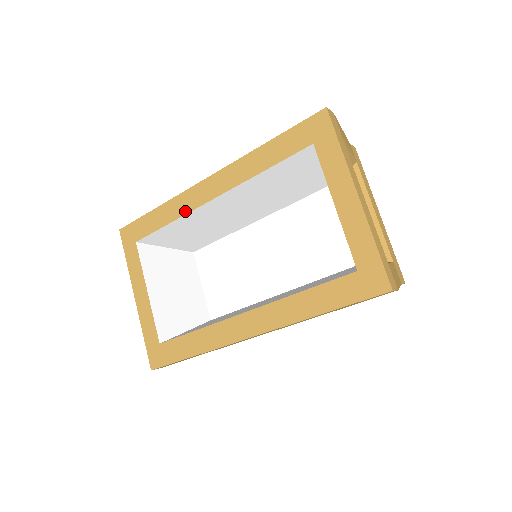
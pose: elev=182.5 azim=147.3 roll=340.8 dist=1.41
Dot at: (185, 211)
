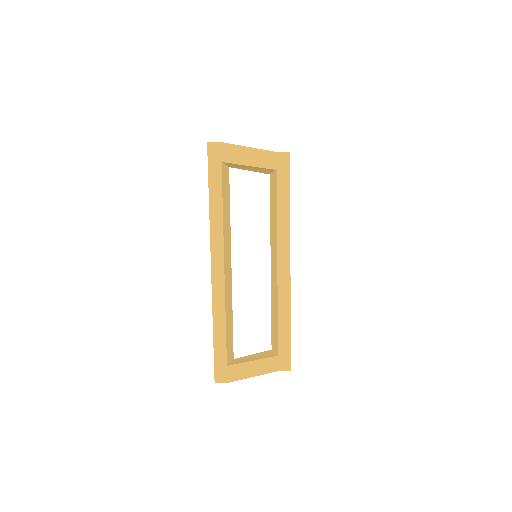
Dot at: occluded
